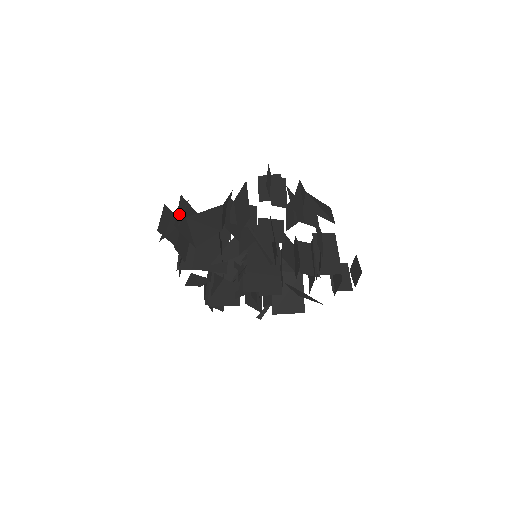
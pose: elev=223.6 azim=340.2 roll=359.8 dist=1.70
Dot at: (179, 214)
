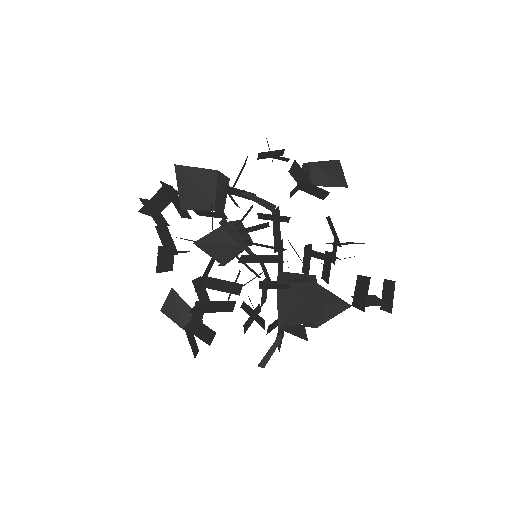
Dot at: occluded
